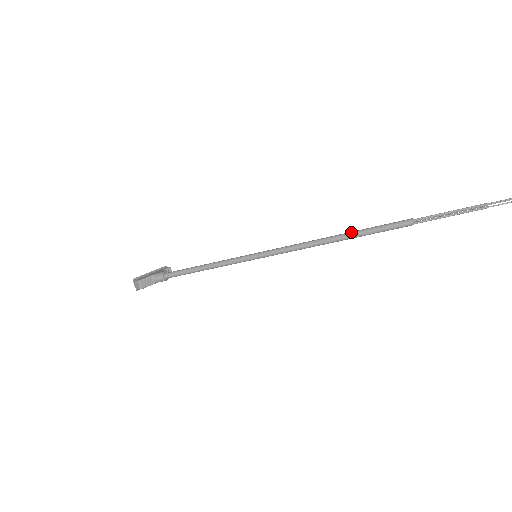
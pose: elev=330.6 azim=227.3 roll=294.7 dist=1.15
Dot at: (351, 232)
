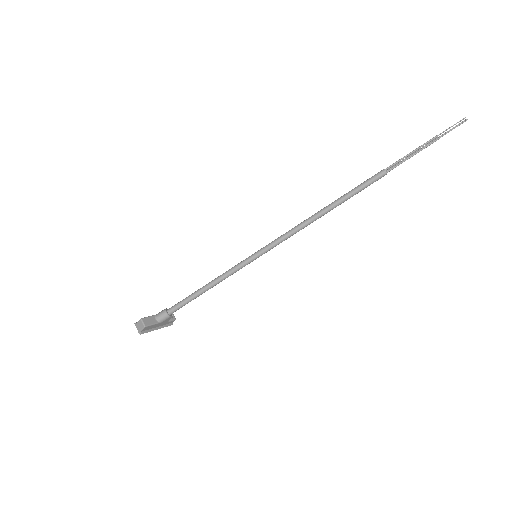
Dot at: occluded
